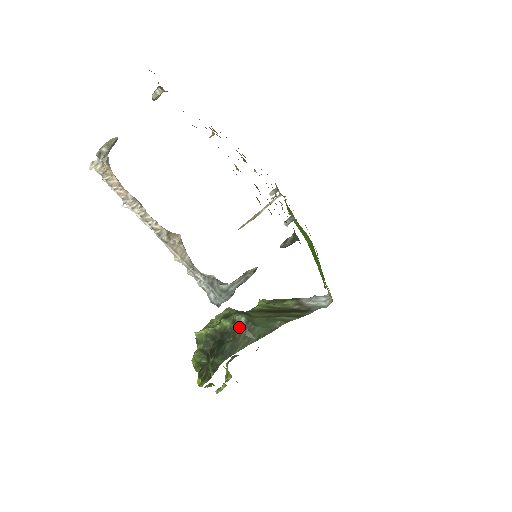
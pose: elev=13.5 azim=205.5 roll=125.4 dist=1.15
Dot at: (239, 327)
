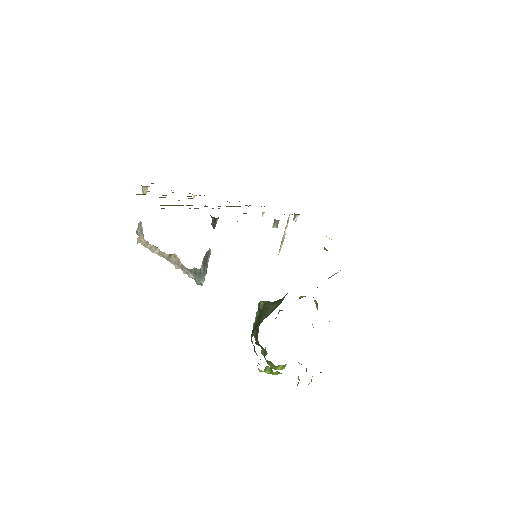
Dot at: (261, 311)
